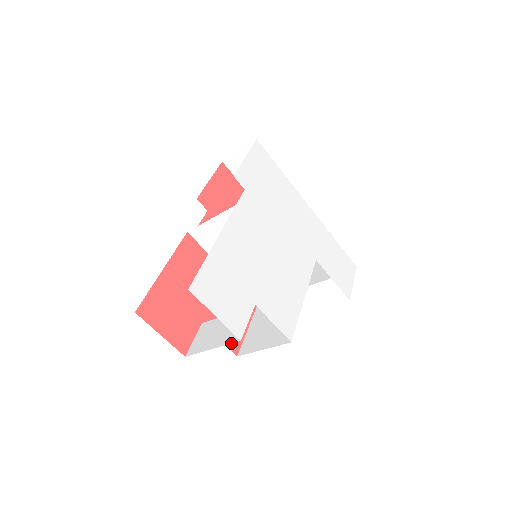
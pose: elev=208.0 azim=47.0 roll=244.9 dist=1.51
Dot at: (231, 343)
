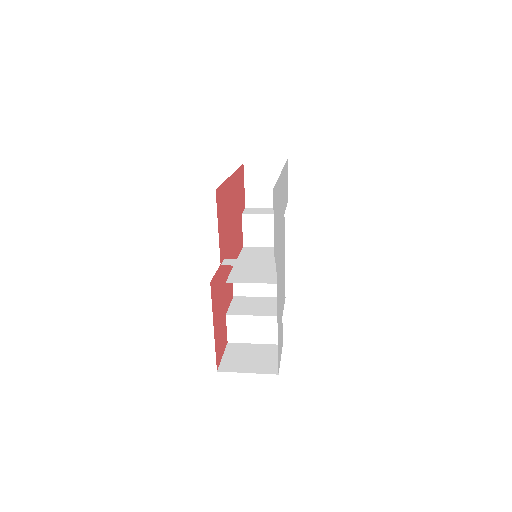
Dot at: (274, 345)
